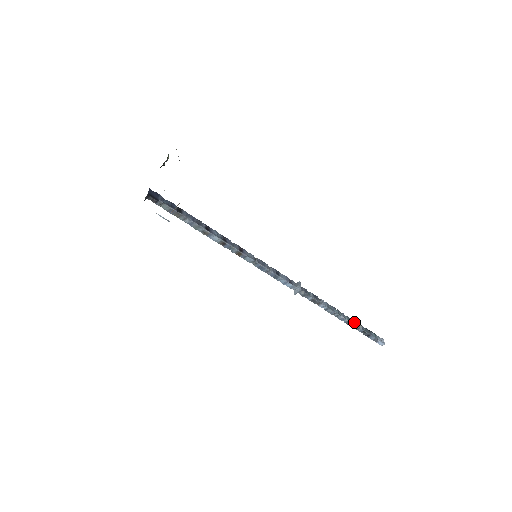
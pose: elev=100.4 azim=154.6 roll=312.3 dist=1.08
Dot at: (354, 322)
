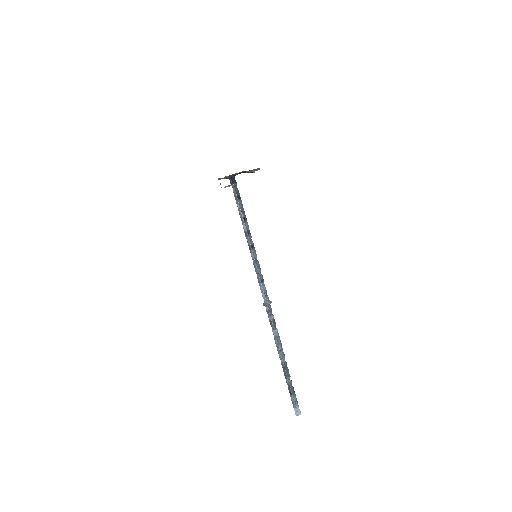
Dot at: (287, 371)
